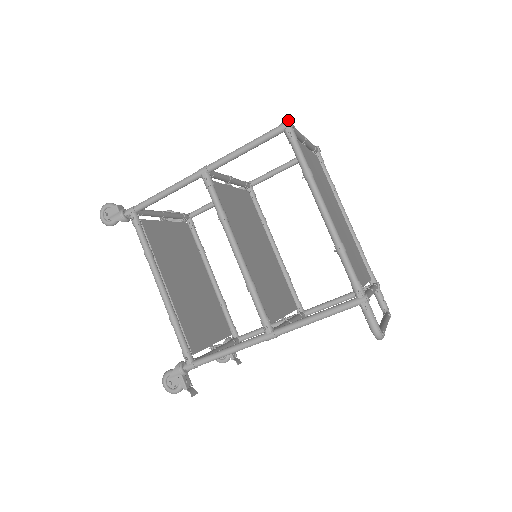
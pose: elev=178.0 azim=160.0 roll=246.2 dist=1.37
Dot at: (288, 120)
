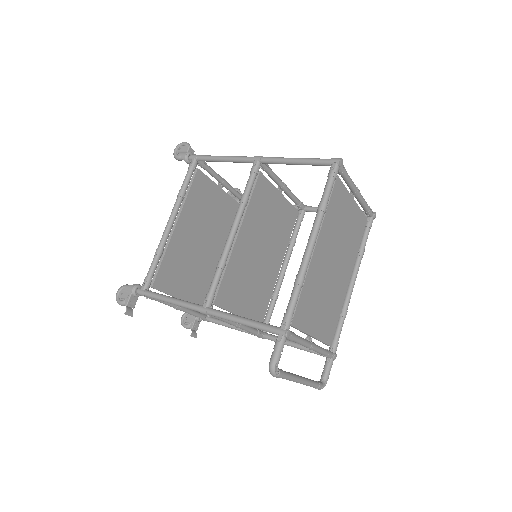
Dot at: (339, 158)
